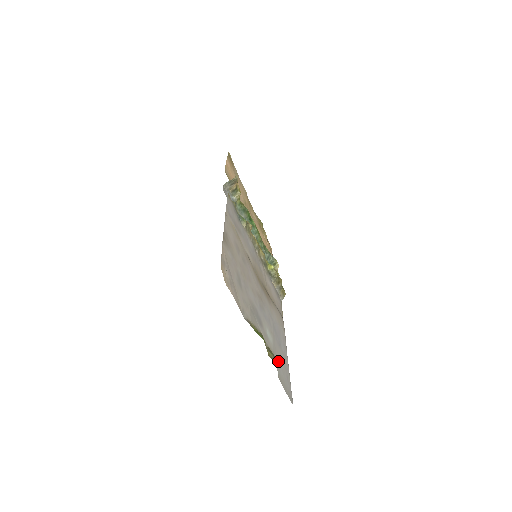
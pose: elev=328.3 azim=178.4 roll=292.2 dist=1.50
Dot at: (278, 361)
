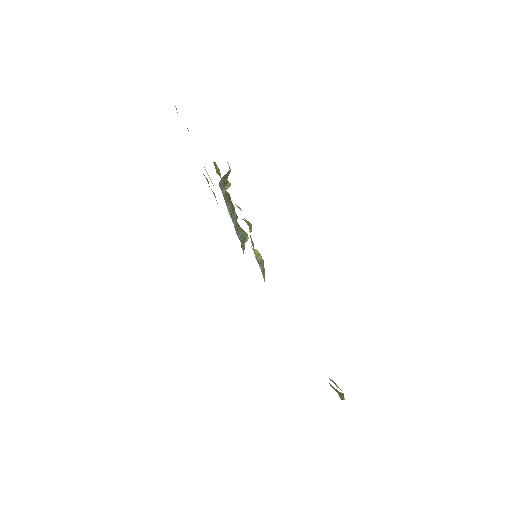
Dot at: (343, 396)
